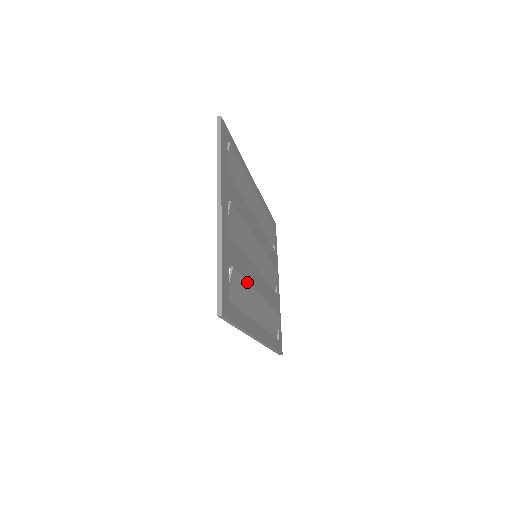
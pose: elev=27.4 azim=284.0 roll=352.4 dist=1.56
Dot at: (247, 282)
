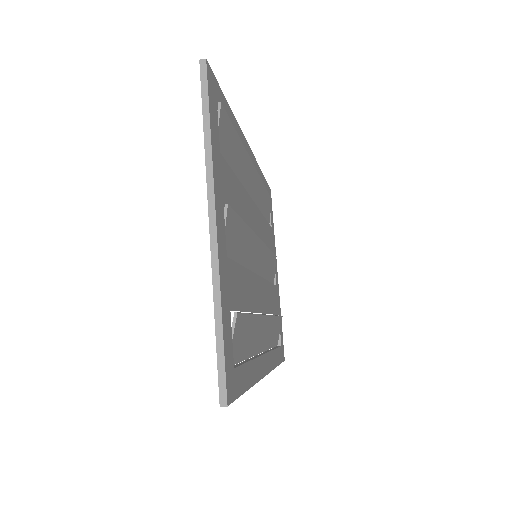
Dot at: (252, 314)
